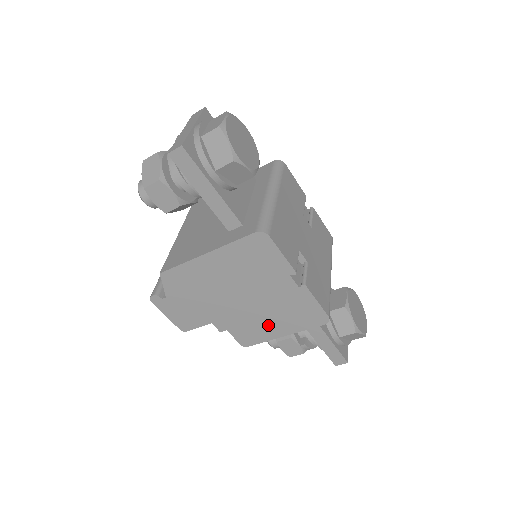
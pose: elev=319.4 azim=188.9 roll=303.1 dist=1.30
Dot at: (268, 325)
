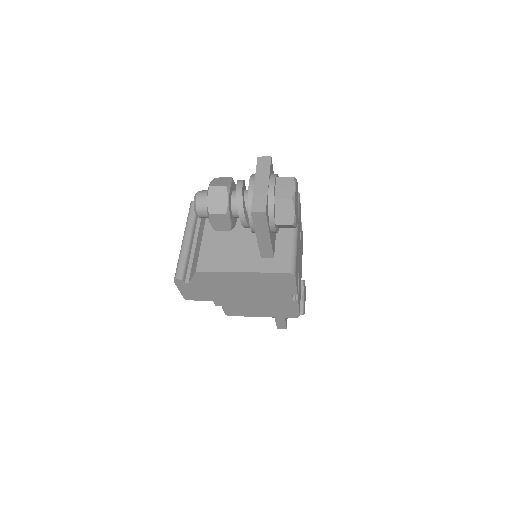
Dot at: (255, 310)
